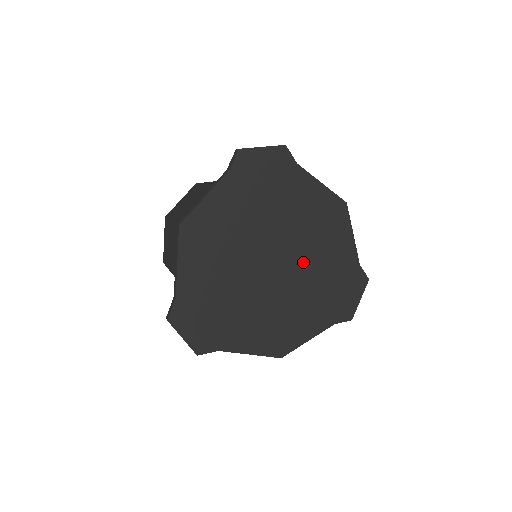
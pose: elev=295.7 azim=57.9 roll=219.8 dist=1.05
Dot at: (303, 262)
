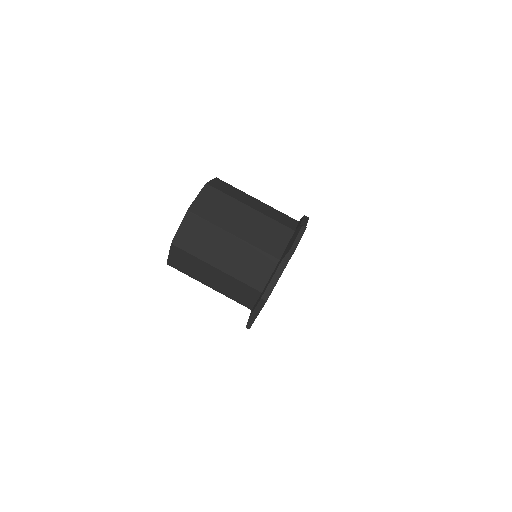
Dot at: occluded
